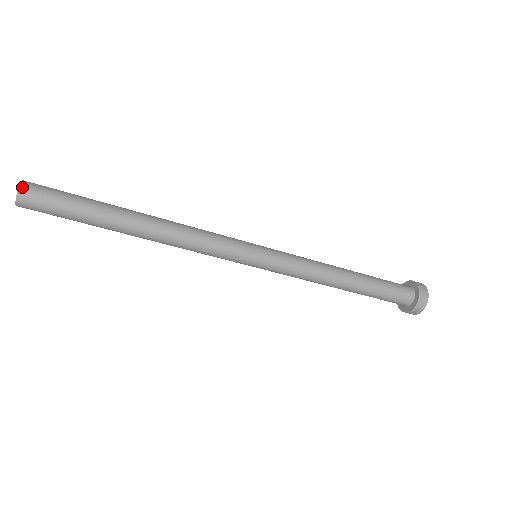
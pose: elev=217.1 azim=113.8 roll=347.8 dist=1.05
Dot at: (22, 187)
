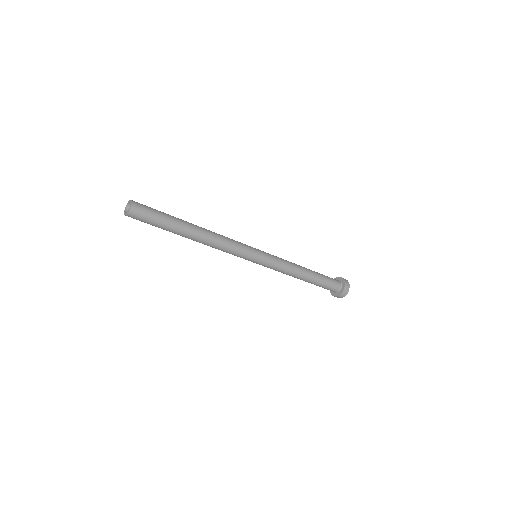
Dot at: (132, 207)
